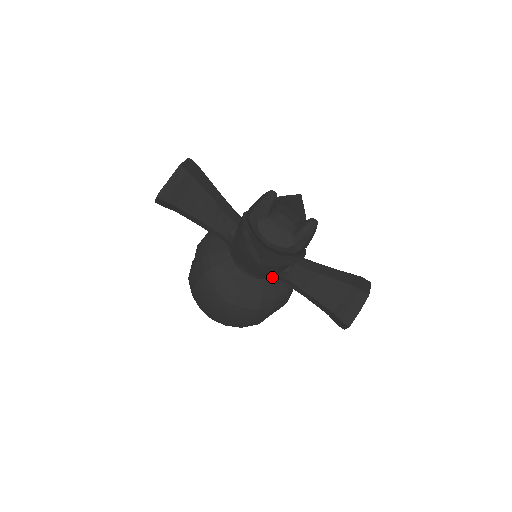
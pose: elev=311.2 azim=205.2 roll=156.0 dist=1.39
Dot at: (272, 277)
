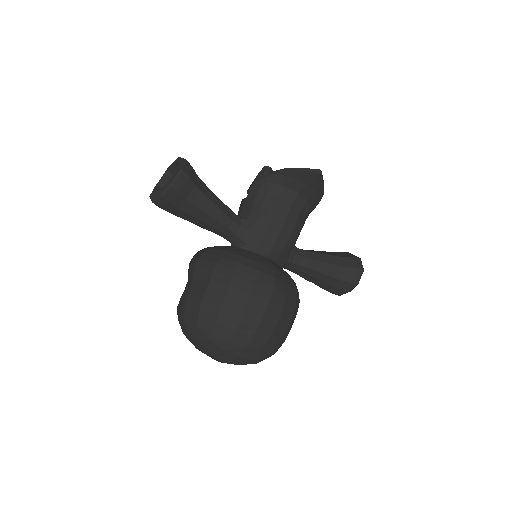
Dot at: (286, 260)
